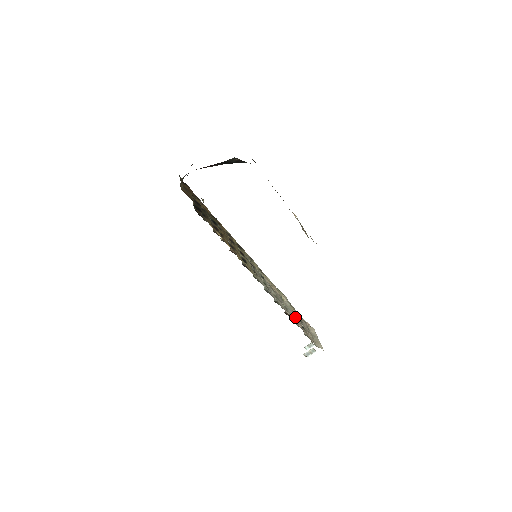
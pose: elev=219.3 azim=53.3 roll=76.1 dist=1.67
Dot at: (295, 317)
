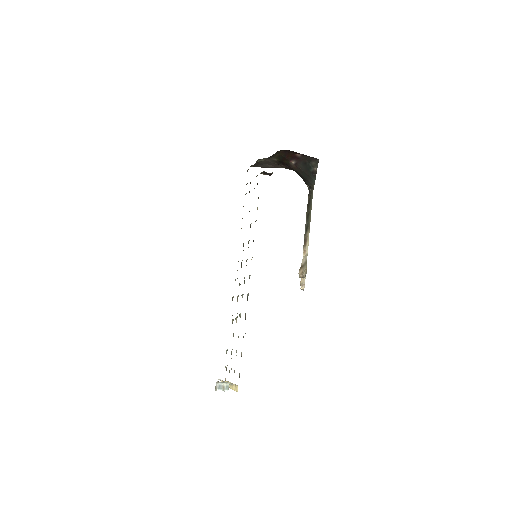
Dot at: occluded
